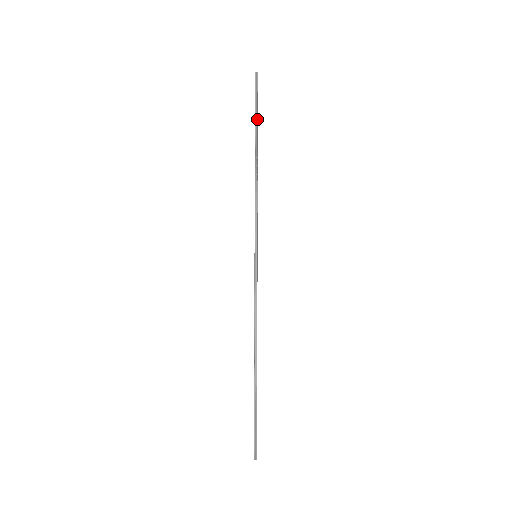
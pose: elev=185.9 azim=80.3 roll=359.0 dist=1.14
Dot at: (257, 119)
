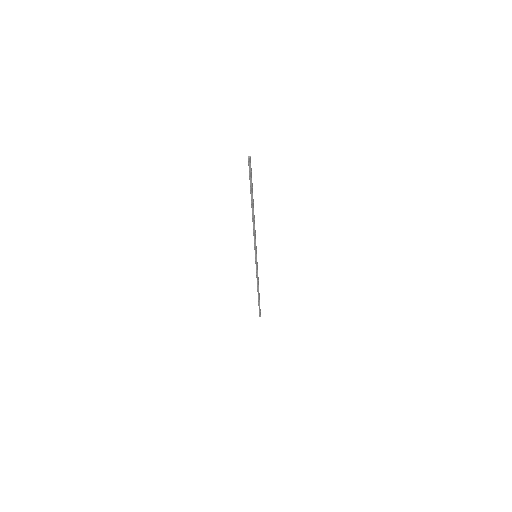
Dot at: (252, 190)
